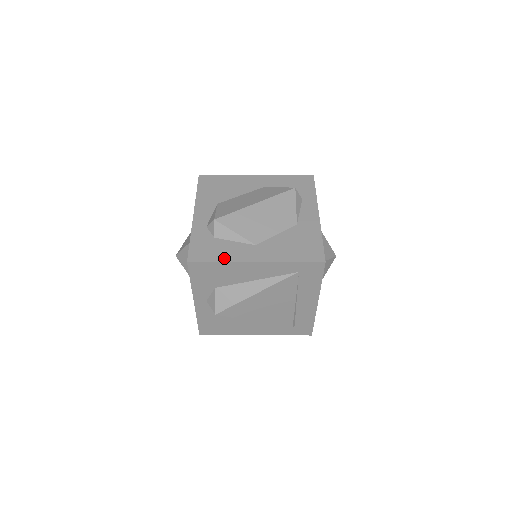
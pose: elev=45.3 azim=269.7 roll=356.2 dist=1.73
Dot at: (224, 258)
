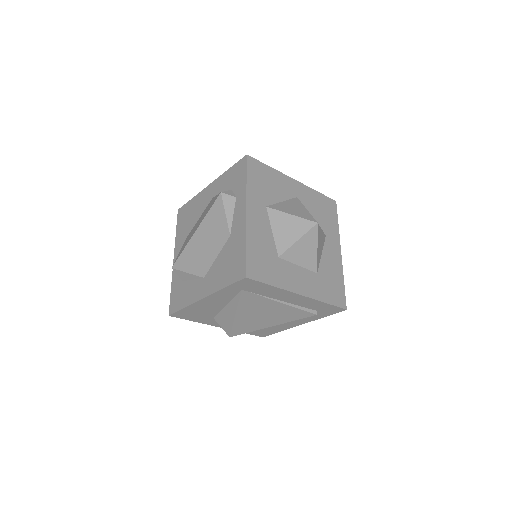
Dot at: (186, 303)
